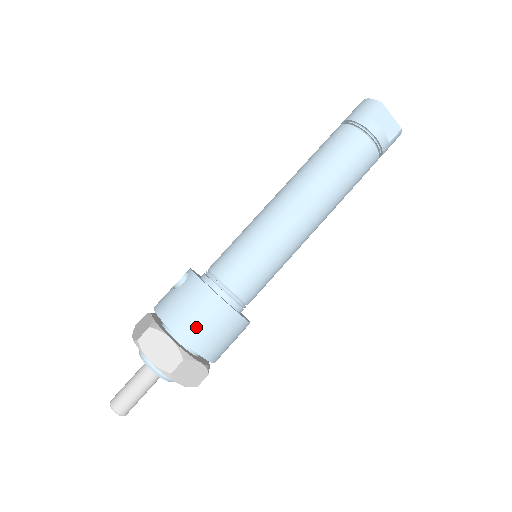
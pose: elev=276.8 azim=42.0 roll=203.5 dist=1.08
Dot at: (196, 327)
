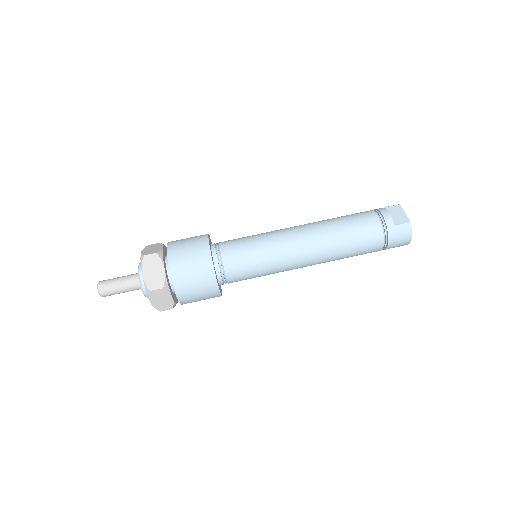
Dot at: (181, 244)
